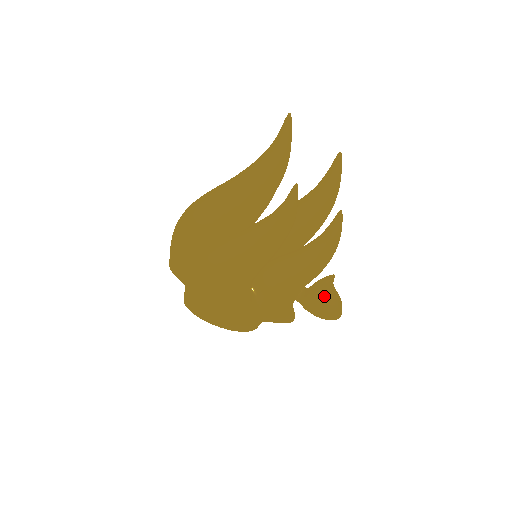
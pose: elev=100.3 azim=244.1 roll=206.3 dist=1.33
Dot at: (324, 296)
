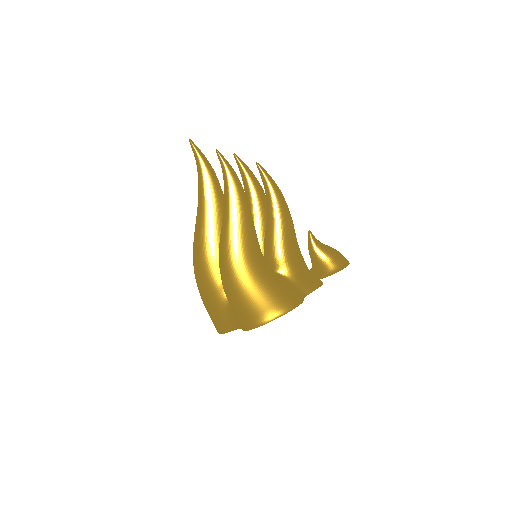
Dot at: (320, 250)
